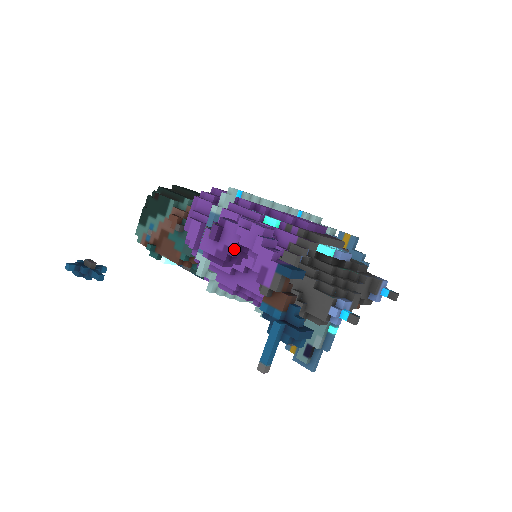
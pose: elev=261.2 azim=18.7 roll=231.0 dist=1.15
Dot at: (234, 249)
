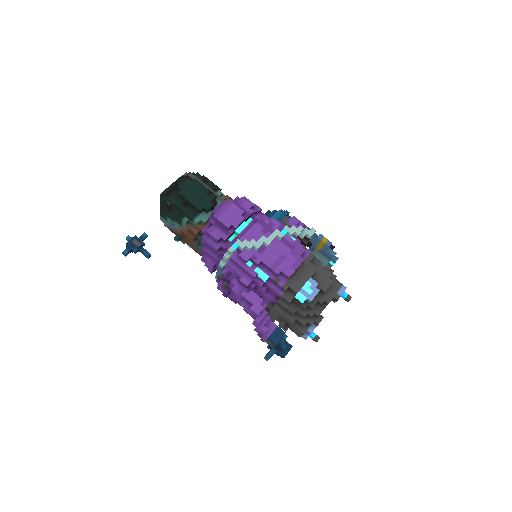
Dot at: occluded
